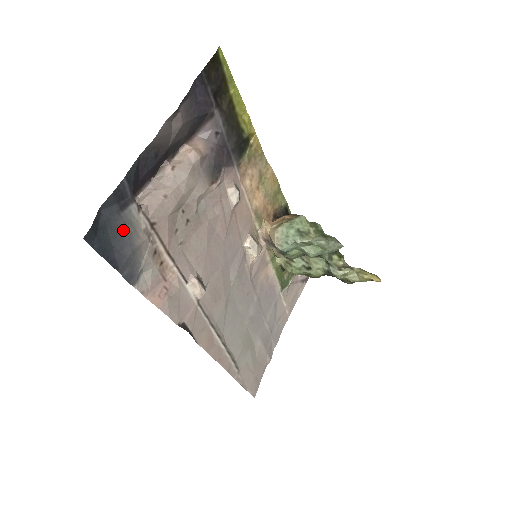
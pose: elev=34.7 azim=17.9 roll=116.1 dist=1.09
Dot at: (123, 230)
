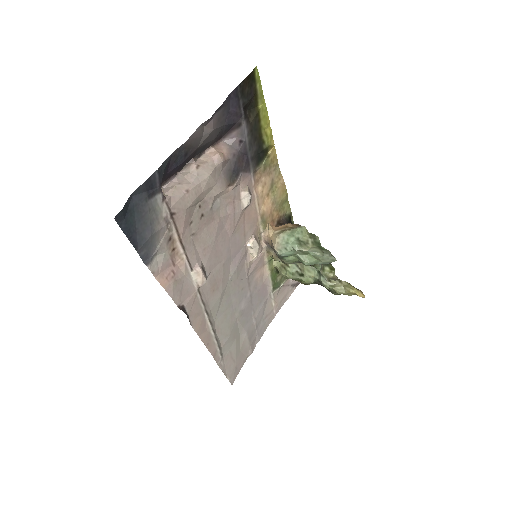
Dot at: (147, 215)
